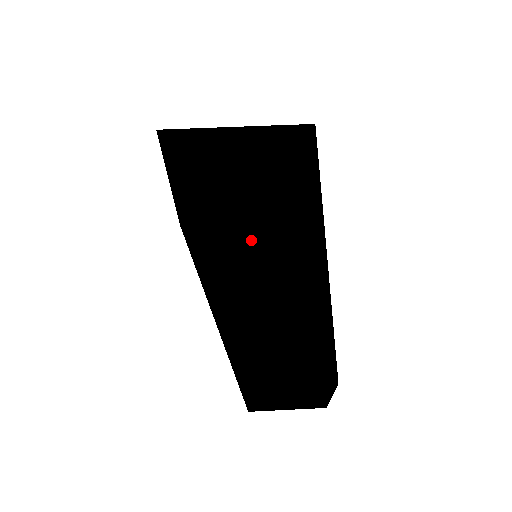
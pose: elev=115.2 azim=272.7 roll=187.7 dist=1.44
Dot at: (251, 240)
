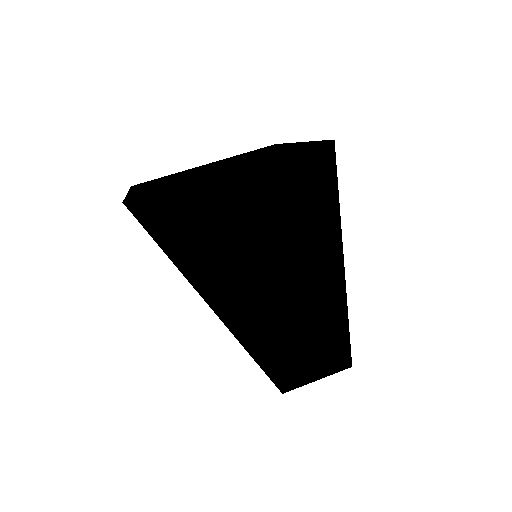
Dot at: (271, 293)
